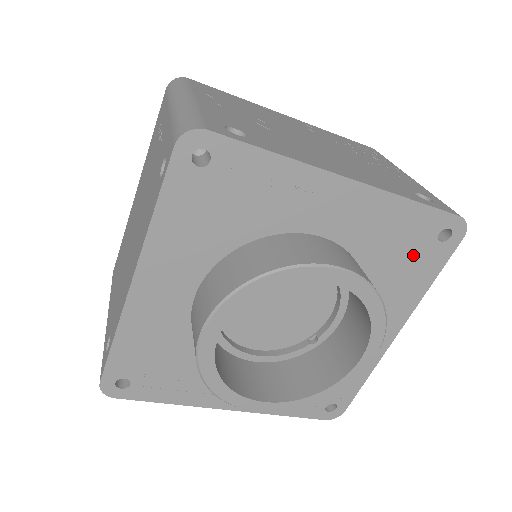
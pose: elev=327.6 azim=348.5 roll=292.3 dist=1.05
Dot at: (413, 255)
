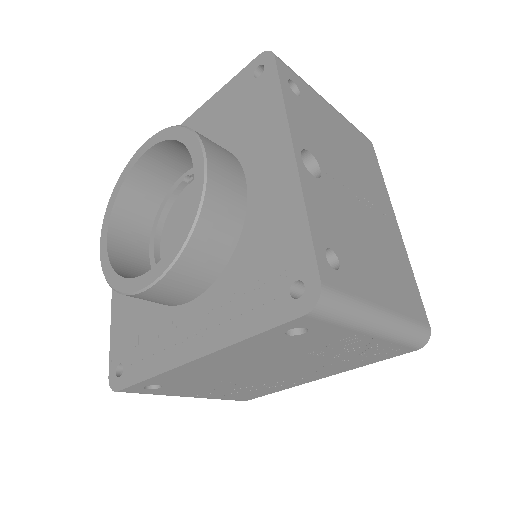
Dot at: (248, 103)
